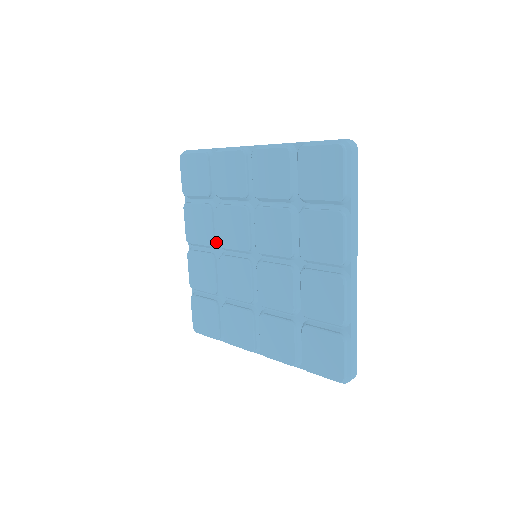
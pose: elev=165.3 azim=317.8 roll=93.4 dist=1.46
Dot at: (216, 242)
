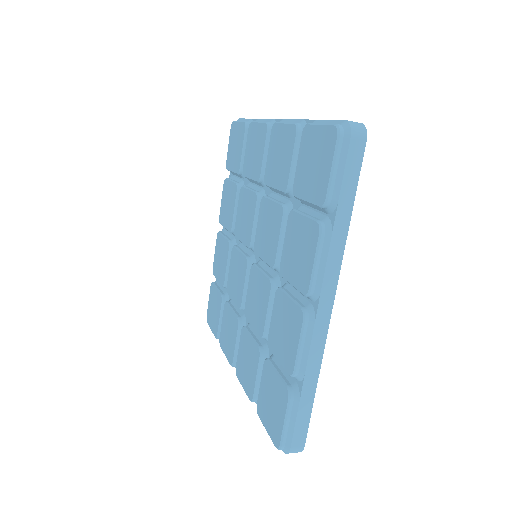
Dot at: occluded
